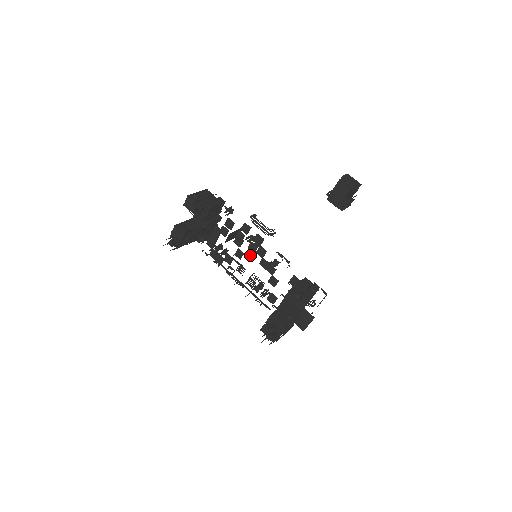
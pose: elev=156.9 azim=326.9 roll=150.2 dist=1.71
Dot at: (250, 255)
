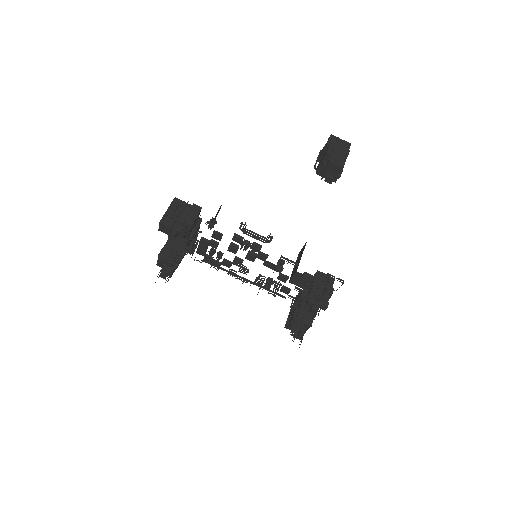
Dot at: (250, 260)
